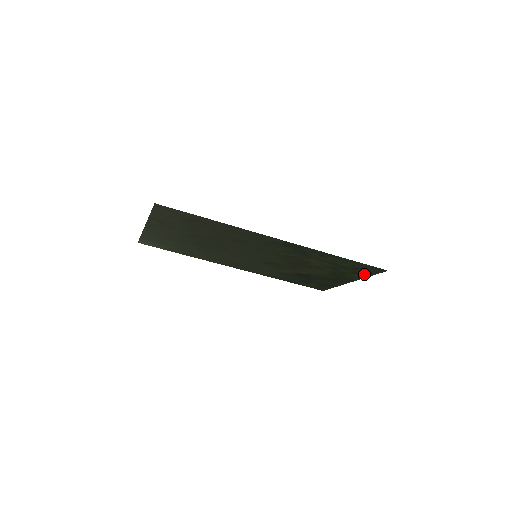
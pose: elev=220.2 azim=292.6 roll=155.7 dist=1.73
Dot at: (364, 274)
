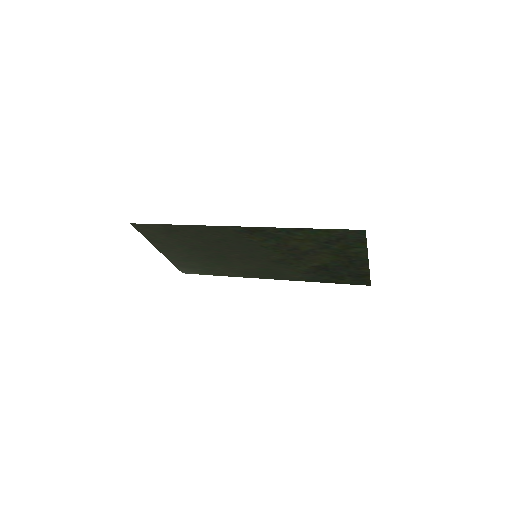
Dot at: (358, 245)
